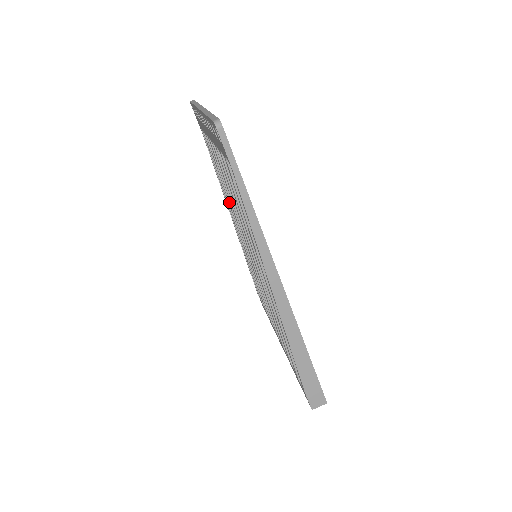
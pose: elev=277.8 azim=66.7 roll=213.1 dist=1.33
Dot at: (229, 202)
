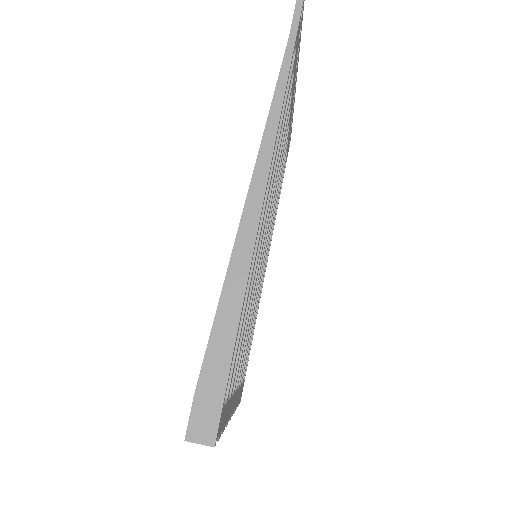
Dot at: occluded
